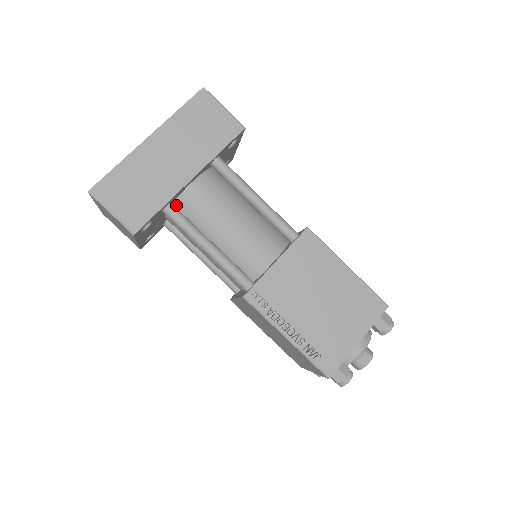
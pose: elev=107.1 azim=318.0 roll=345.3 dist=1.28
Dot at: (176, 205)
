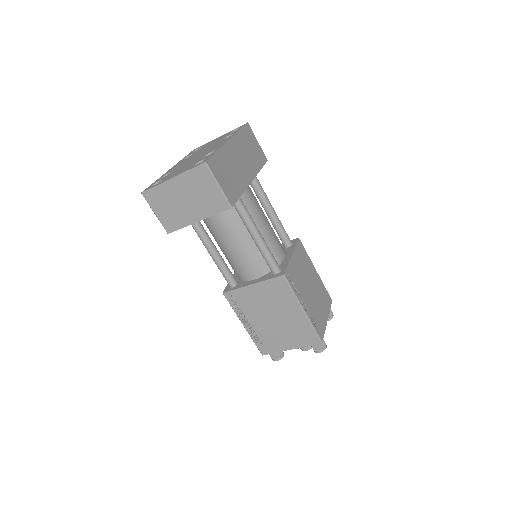
Dot at: occluded
